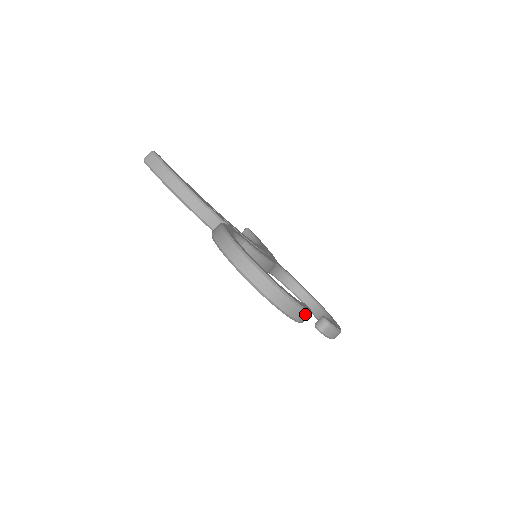
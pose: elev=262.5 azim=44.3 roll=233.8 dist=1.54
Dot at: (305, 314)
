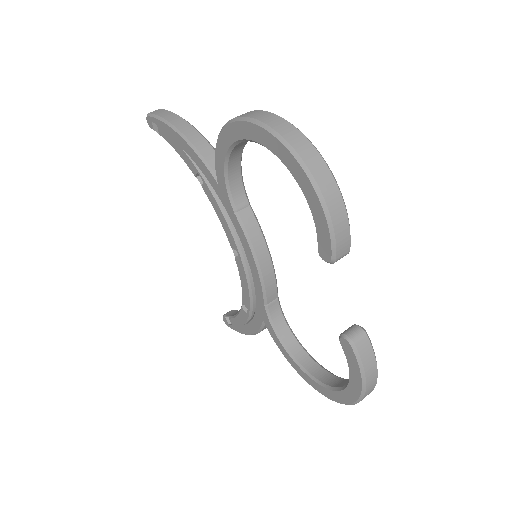
Dot at: (345, 222)
